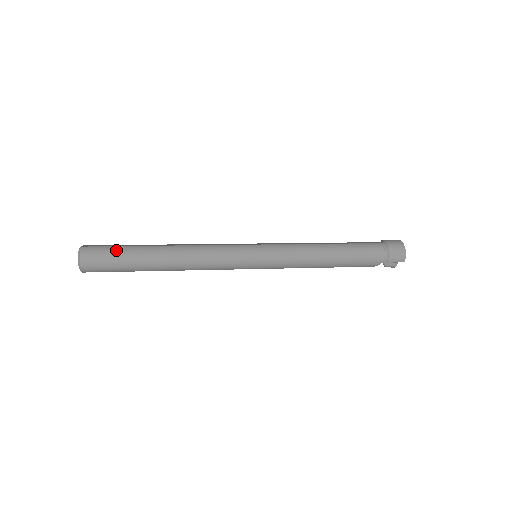
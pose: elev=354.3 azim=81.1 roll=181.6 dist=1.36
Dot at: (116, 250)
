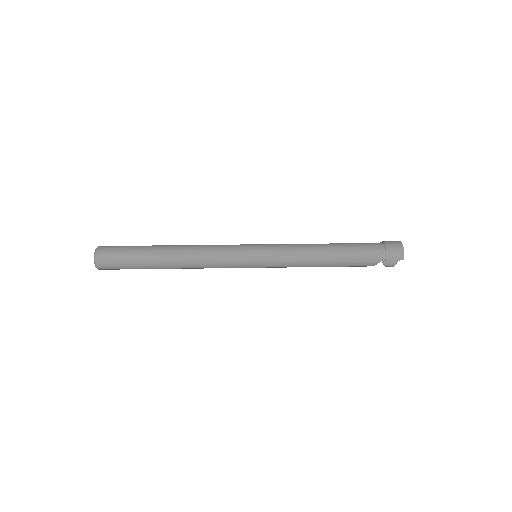
Dot at: (127, 248)
